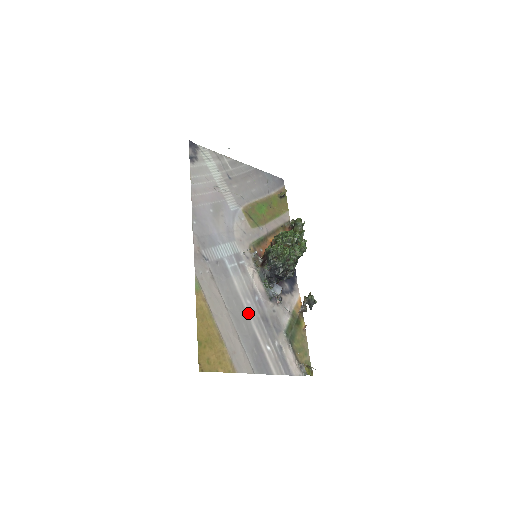
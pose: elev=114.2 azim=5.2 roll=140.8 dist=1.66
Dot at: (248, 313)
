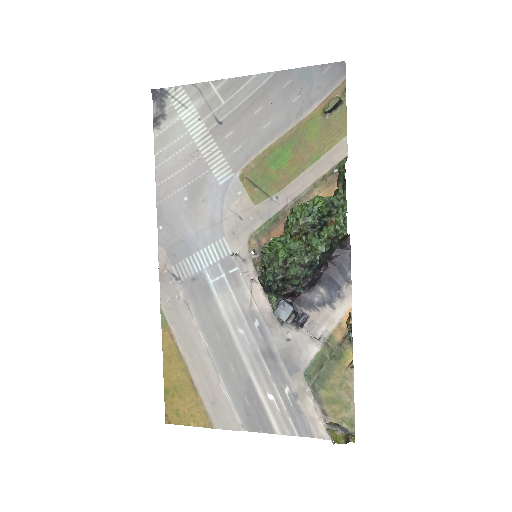
Dot at: (239, 348)
